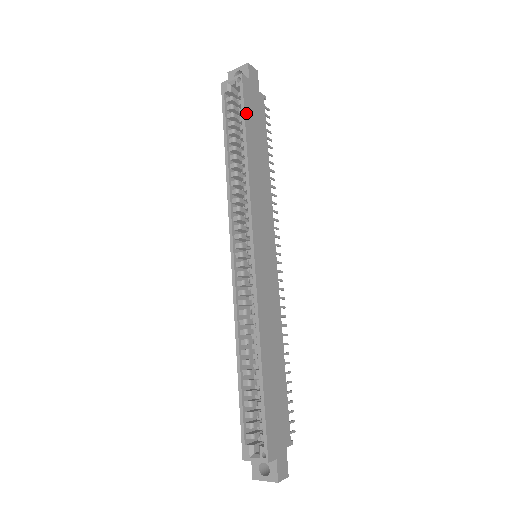
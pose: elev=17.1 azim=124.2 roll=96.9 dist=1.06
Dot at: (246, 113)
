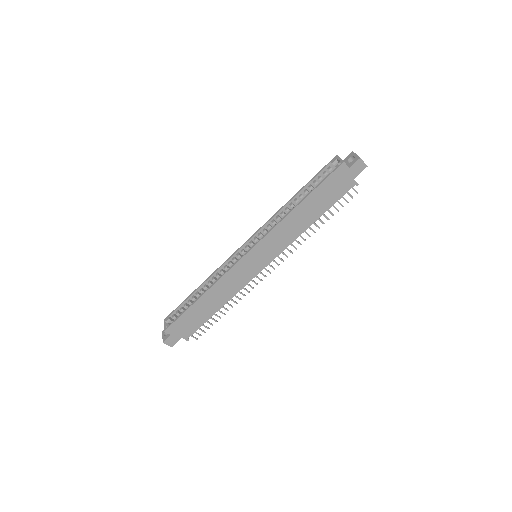
Dot at: (322, 185)
